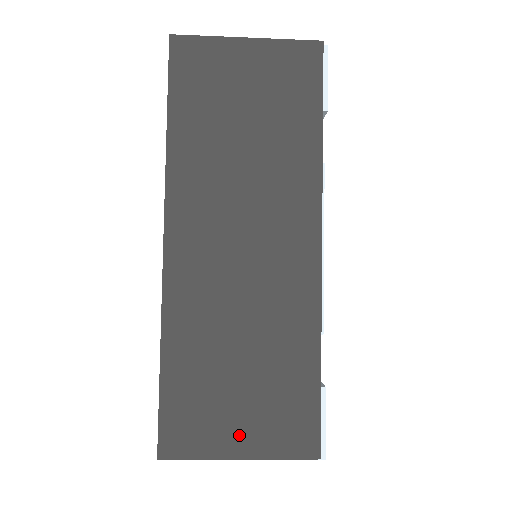
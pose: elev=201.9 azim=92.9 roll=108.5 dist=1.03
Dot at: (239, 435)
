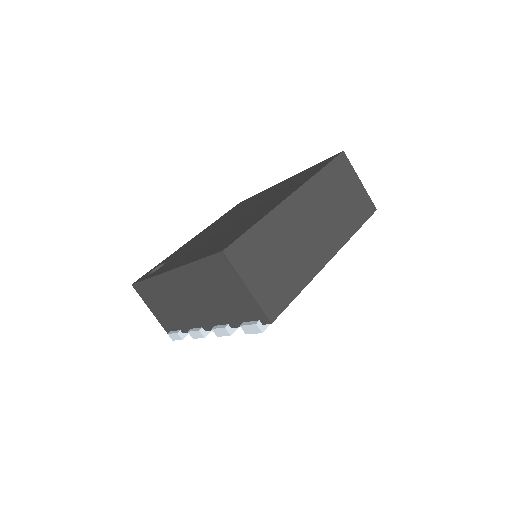
Dot at: (255, 280)
